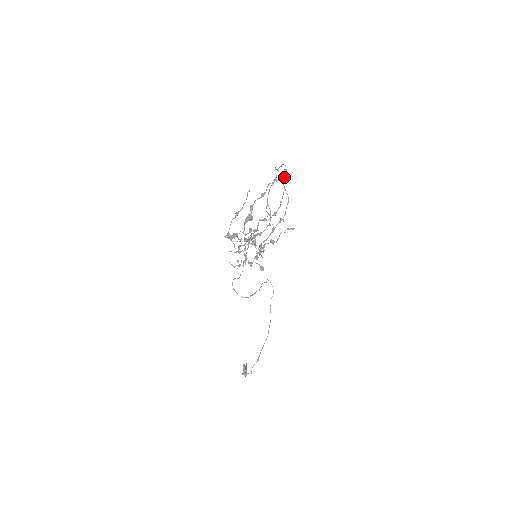
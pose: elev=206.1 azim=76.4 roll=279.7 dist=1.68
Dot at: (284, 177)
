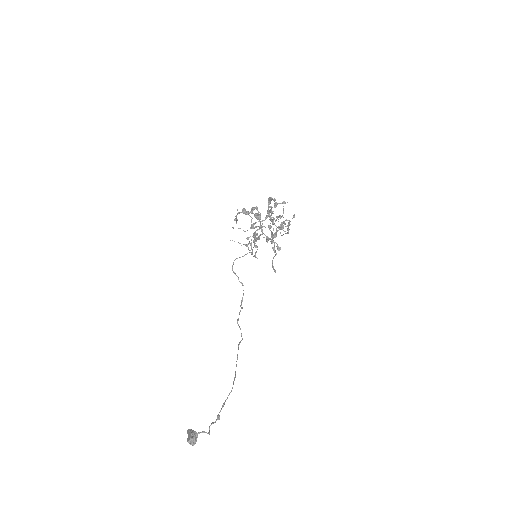
Dot at: (280, 215)
